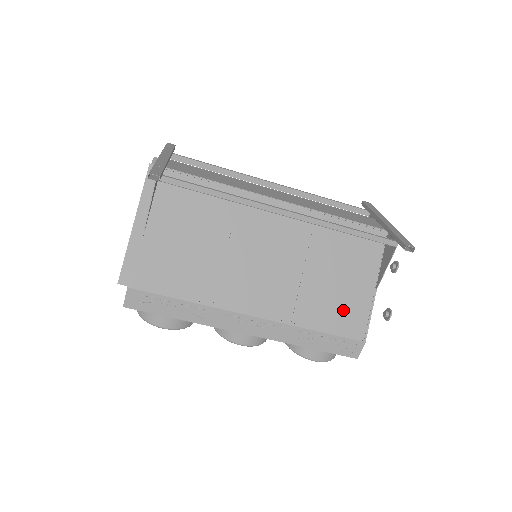
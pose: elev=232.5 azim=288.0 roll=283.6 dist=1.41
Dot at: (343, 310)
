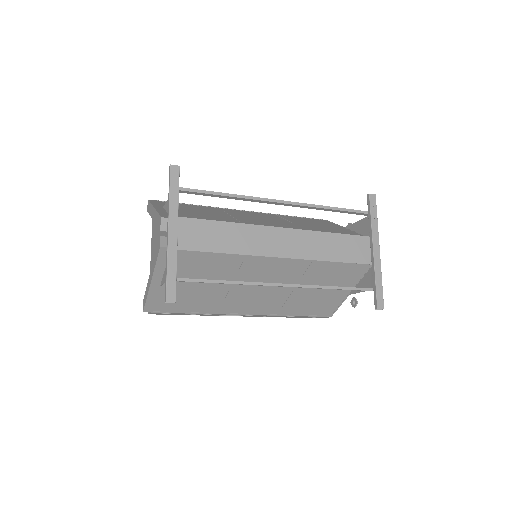
Dot at: (319, 305)
